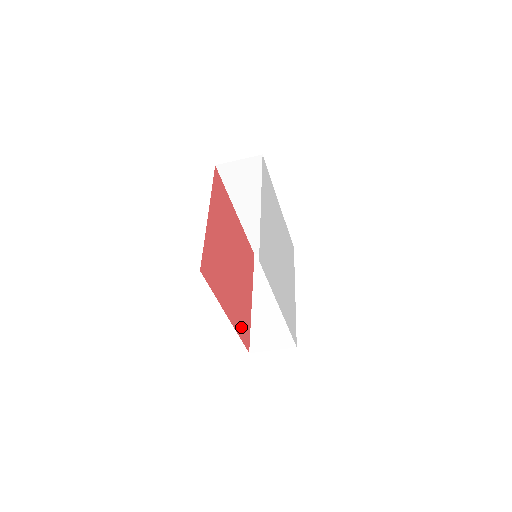
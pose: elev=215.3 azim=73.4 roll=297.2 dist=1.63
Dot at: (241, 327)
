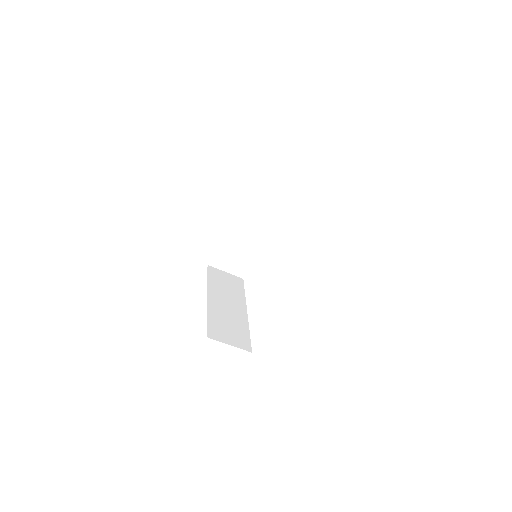
Dot at: occluded
